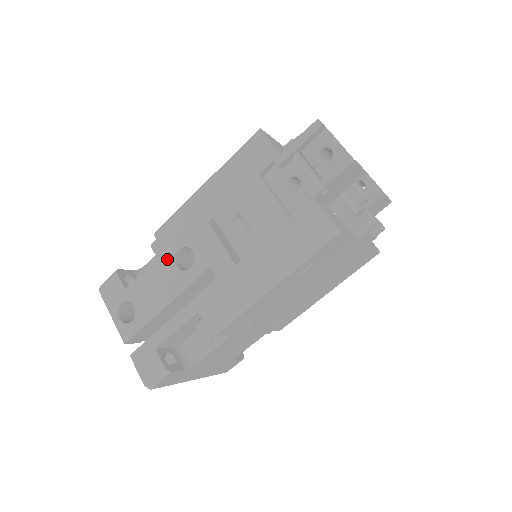
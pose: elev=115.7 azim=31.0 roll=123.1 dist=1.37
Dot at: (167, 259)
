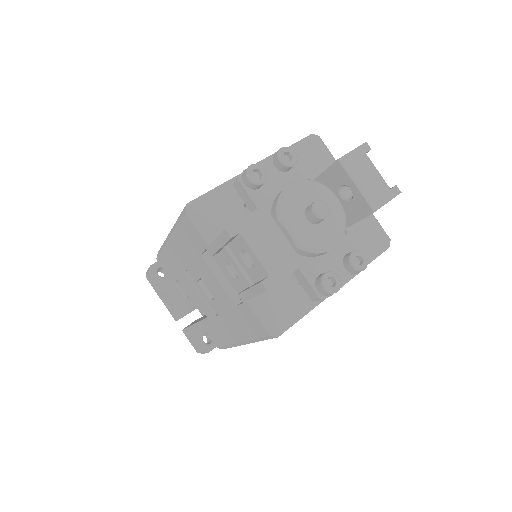
Dot at: (172, 283)
